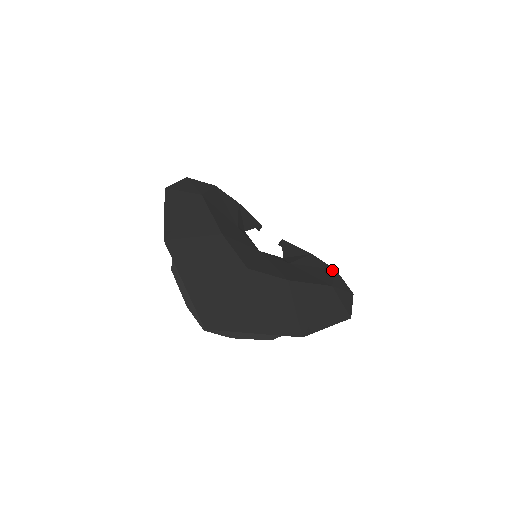
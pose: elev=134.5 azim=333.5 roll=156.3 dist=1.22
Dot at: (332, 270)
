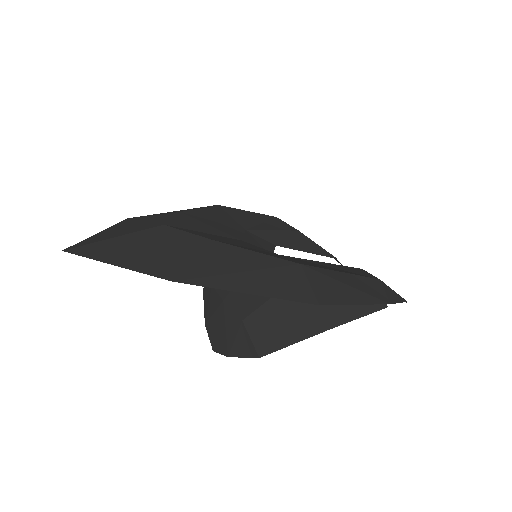
Dot at: (366, 276)
